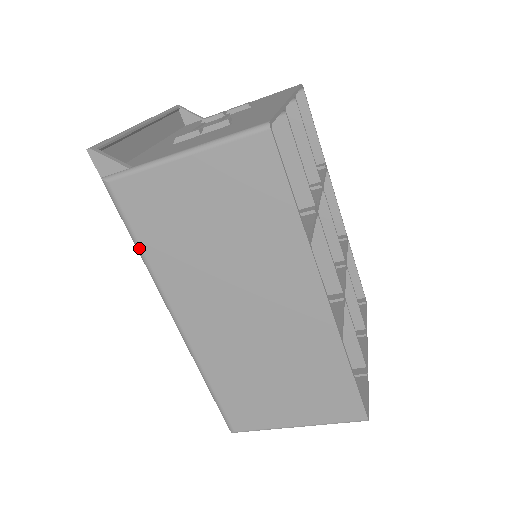
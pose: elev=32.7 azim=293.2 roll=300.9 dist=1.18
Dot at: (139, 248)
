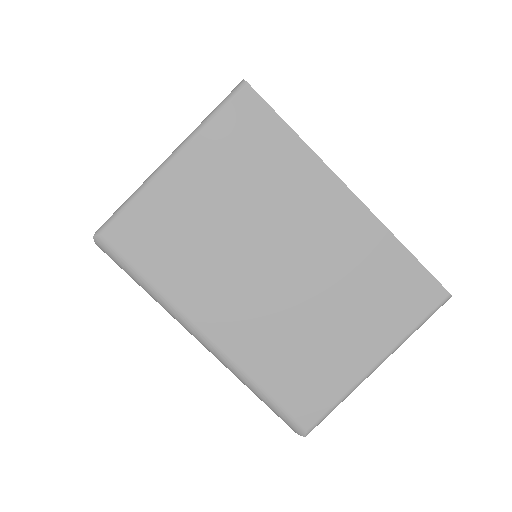
Dot at: occluded
